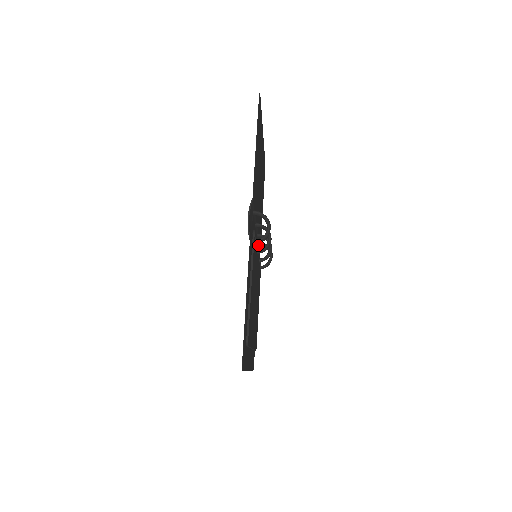
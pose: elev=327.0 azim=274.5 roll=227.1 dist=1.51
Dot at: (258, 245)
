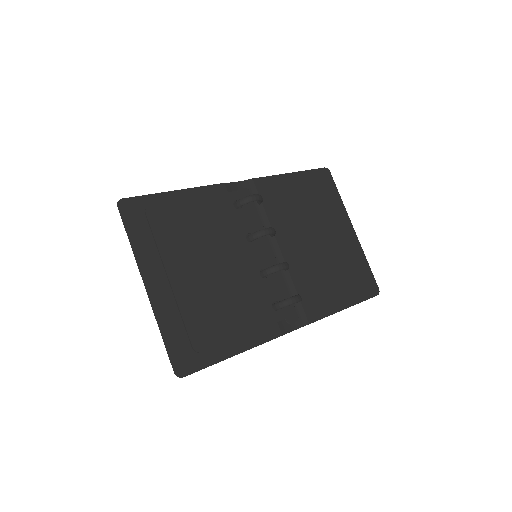
Dot at: (285, 284)
